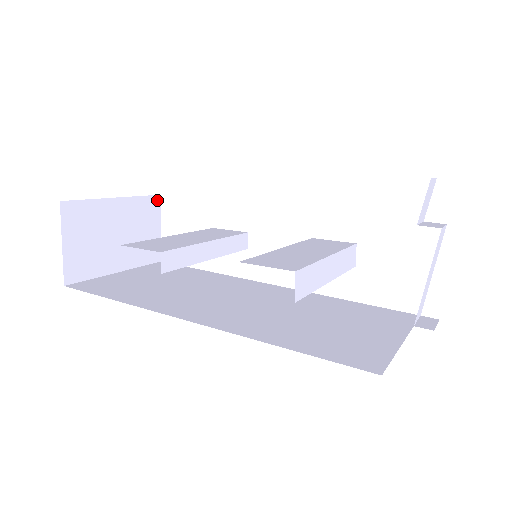
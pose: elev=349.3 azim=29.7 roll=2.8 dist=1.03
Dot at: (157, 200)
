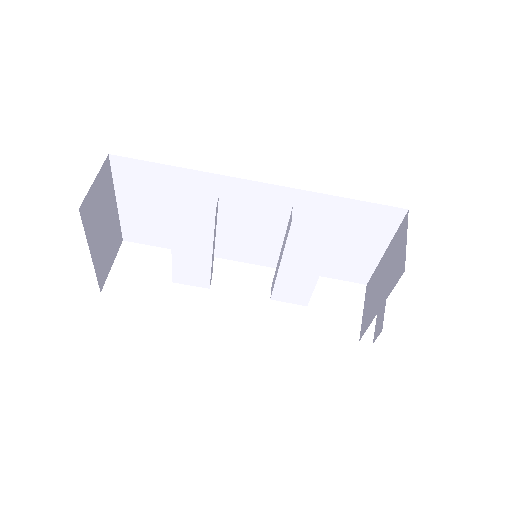
Dot at: (120, 241)
